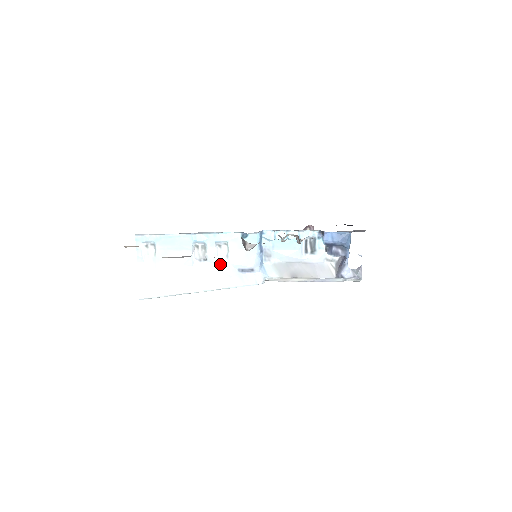
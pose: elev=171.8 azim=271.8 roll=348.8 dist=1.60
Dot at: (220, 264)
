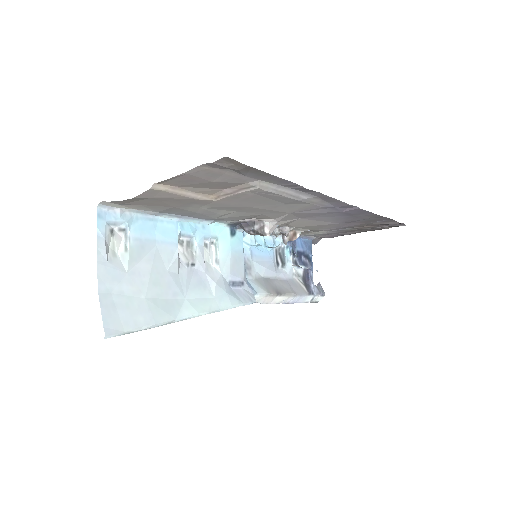
Dot at: (210, 273)
